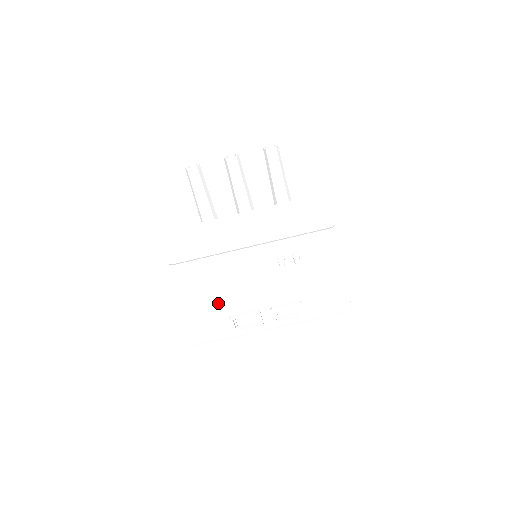
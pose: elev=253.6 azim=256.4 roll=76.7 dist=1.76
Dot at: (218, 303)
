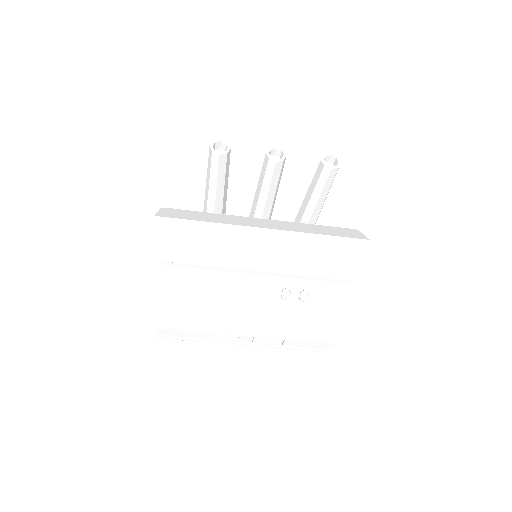
Dot at: (201, 319)
